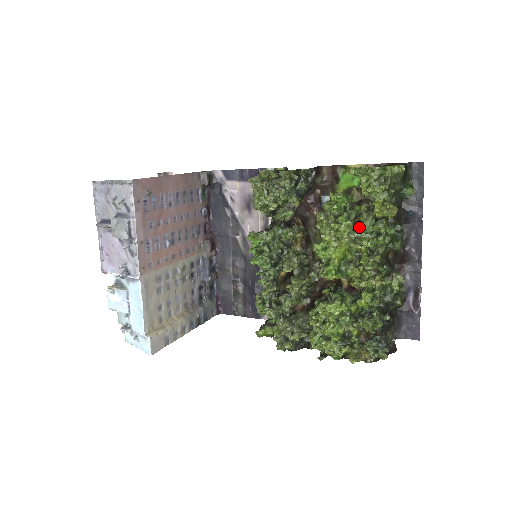
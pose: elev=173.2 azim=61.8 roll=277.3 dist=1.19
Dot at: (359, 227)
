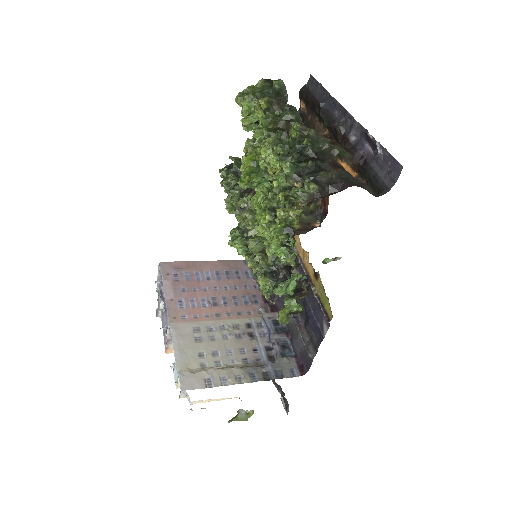
Dot at: occluded
